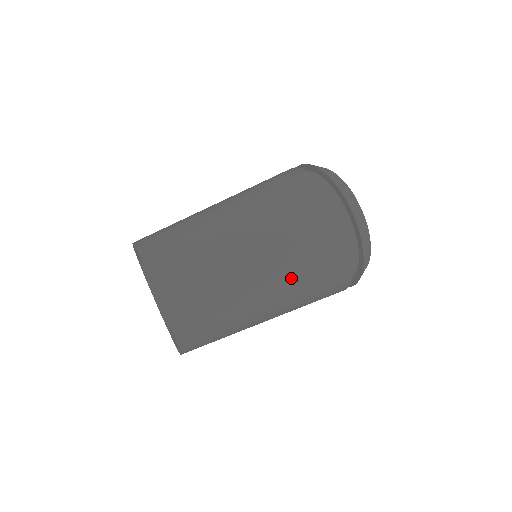
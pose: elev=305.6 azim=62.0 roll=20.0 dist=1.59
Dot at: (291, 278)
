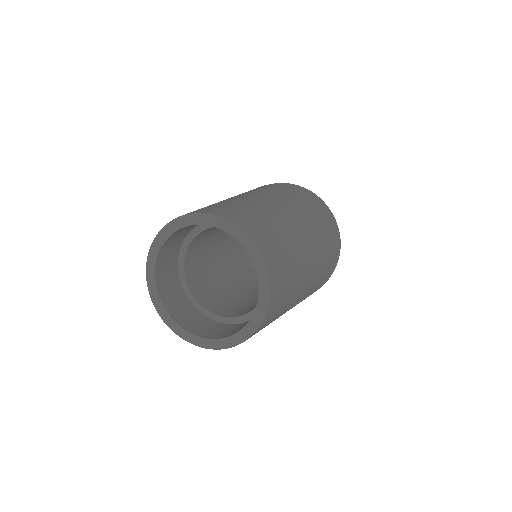
Dot at: (309, 224)
